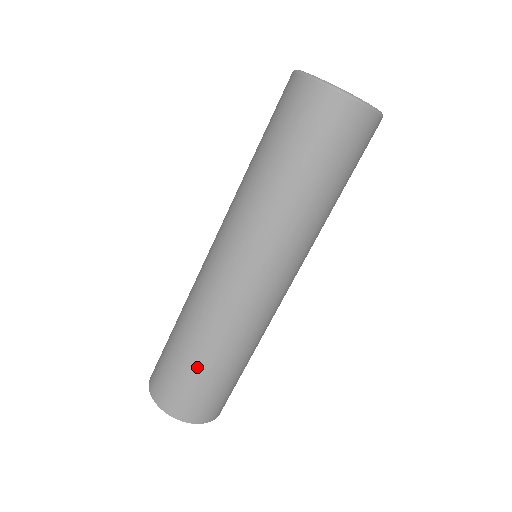
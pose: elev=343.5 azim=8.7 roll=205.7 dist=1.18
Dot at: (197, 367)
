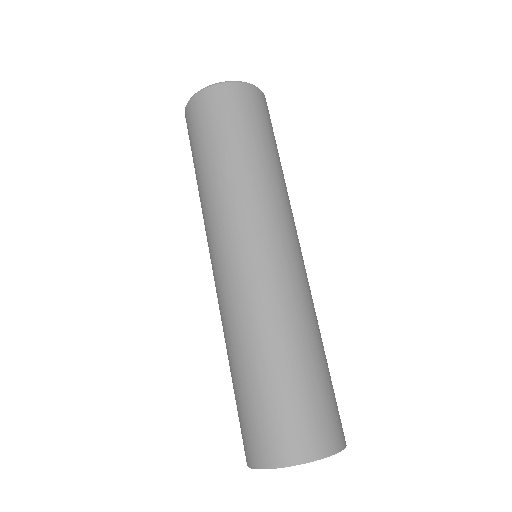
Dot at: (281, 377)
